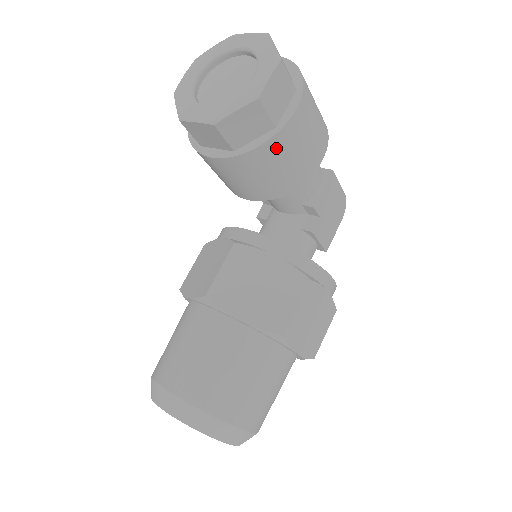
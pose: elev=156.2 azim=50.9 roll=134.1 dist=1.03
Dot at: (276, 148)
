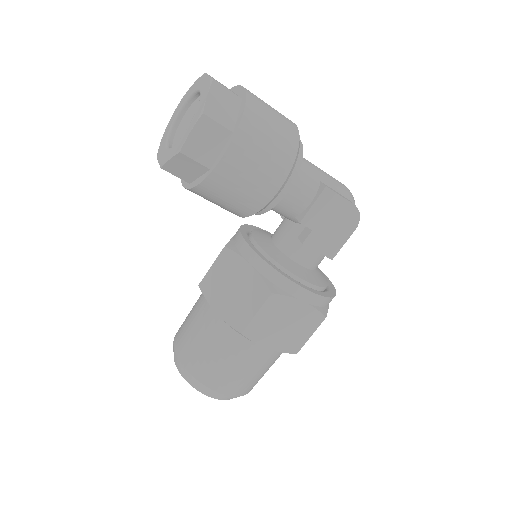
Dot at: (215, 185)
